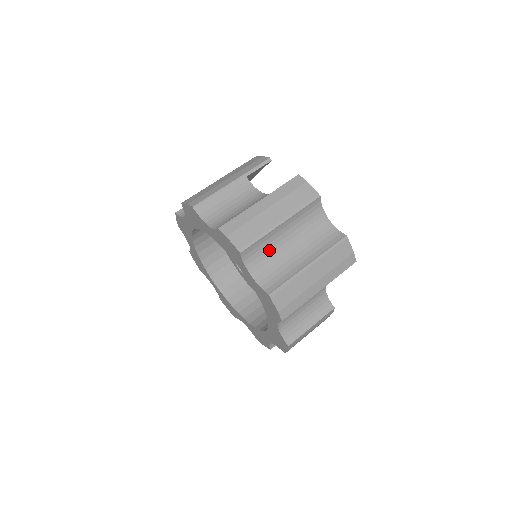
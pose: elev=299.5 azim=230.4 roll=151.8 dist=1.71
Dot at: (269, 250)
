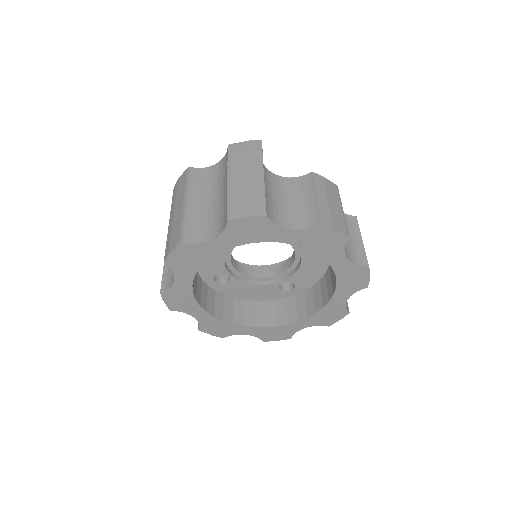
Dot at: (204, 219)
